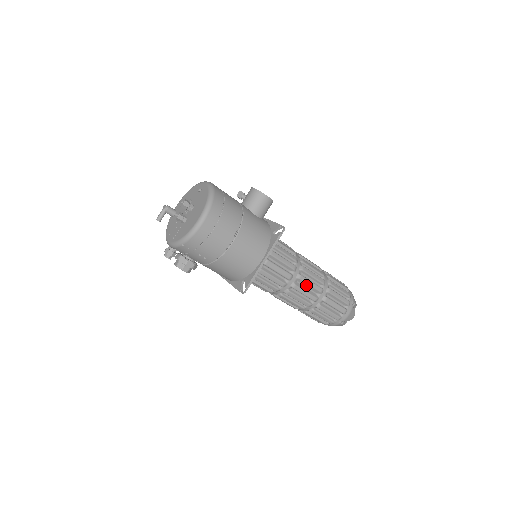
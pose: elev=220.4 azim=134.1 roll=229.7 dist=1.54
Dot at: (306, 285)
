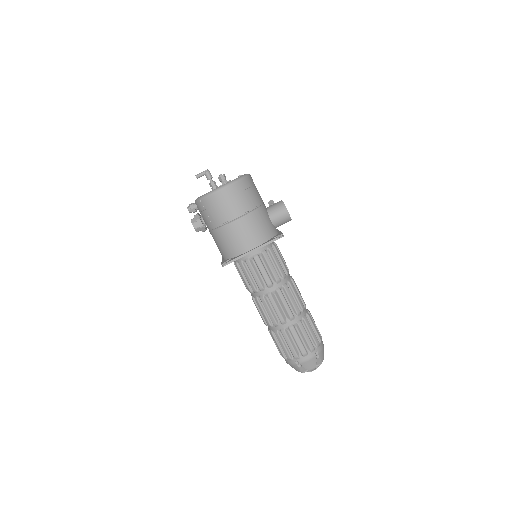
Dot at: (281, 302)
